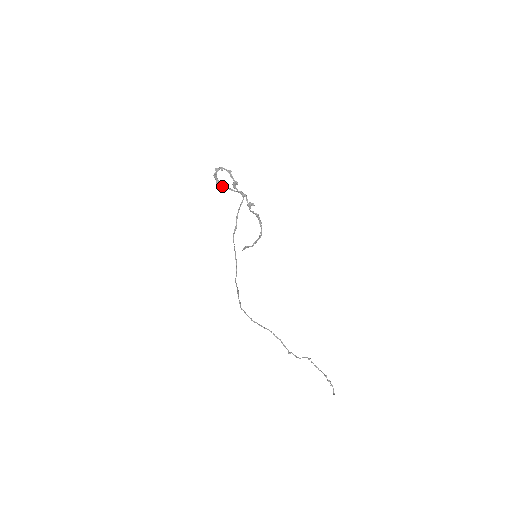
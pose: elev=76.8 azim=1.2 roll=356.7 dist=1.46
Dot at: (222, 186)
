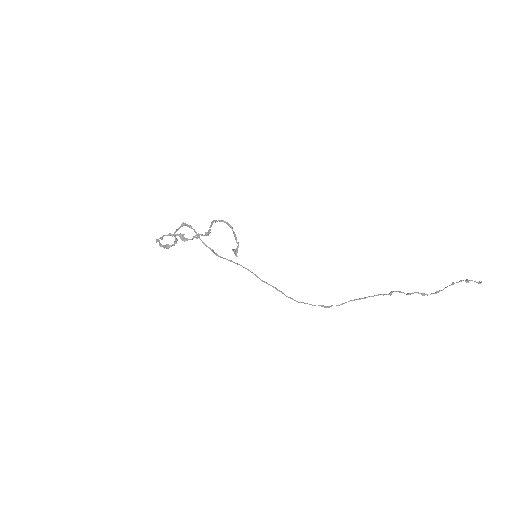
Dot at: (173, 244)
